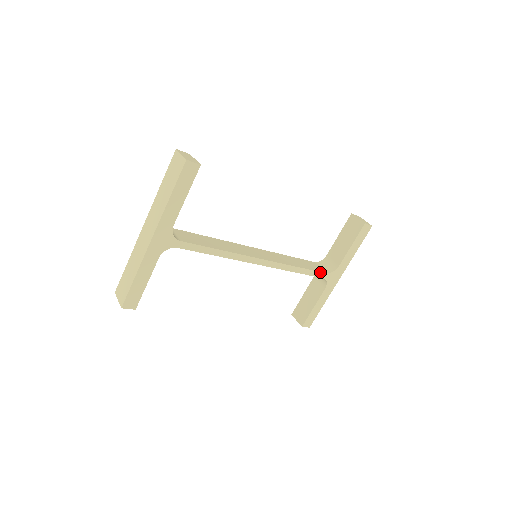
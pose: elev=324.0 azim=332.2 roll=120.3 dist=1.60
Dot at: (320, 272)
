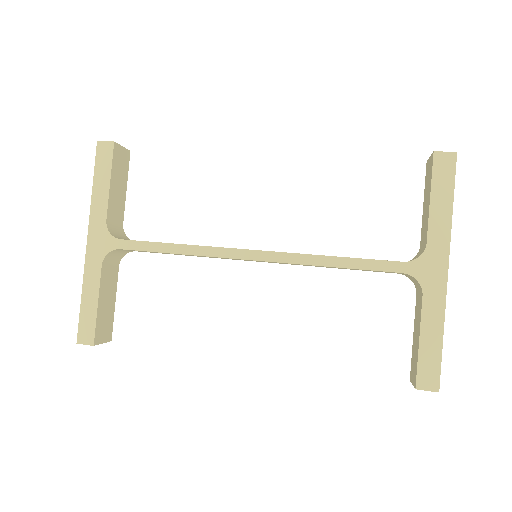
Dot at: (387, 261)
